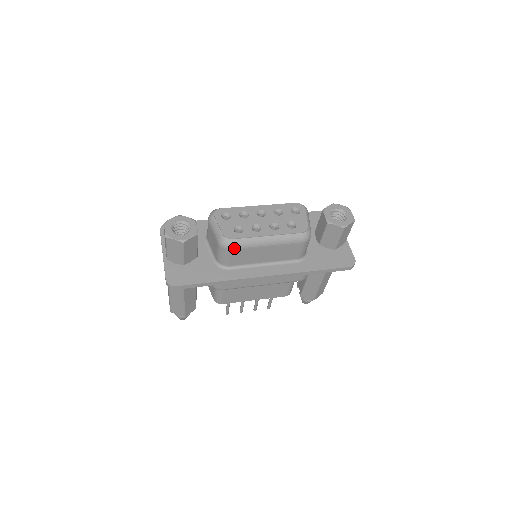
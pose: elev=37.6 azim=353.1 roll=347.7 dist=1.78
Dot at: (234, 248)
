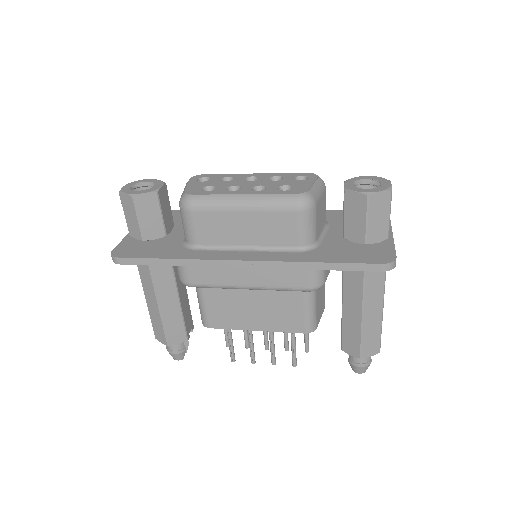
Dot at: (195, 209)
